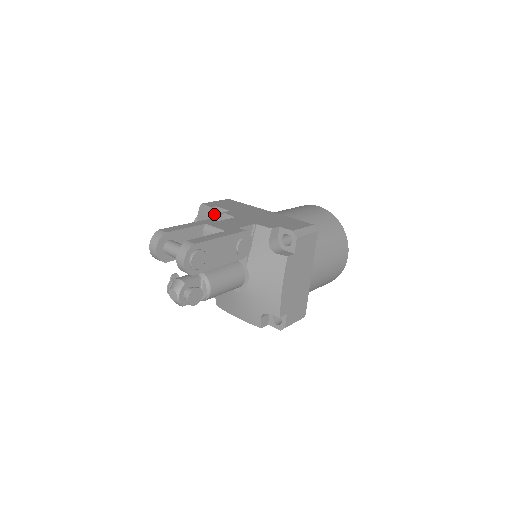
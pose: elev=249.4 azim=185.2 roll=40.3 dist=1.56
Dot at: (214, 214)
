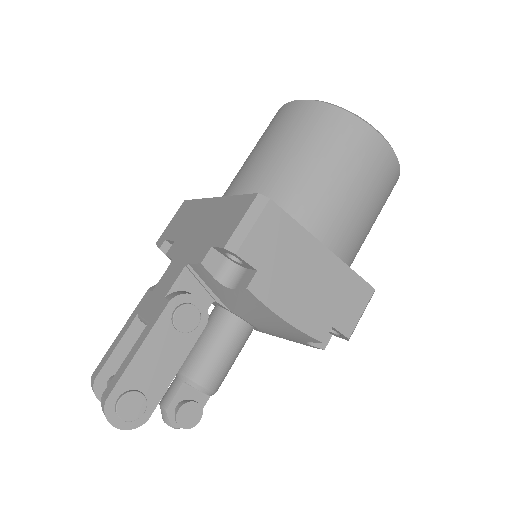
Dot at: occluded
